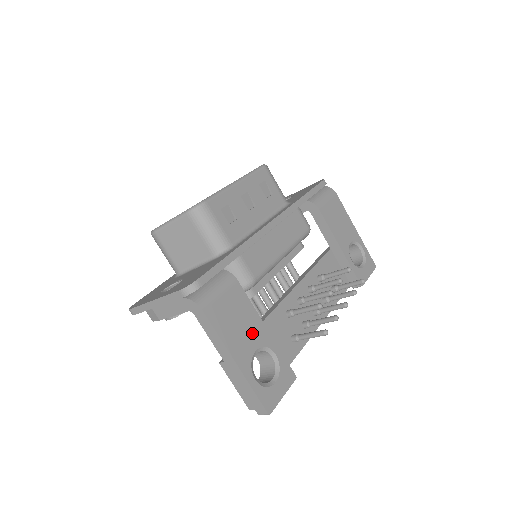
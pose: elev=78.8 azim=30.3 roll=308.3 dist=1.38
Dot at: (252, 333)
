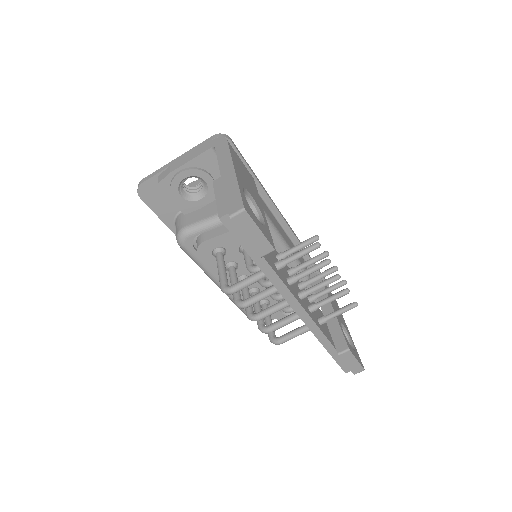
Dot at: (252, 192)
